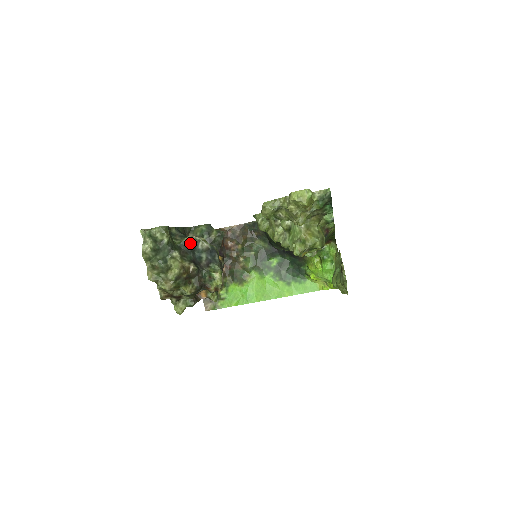
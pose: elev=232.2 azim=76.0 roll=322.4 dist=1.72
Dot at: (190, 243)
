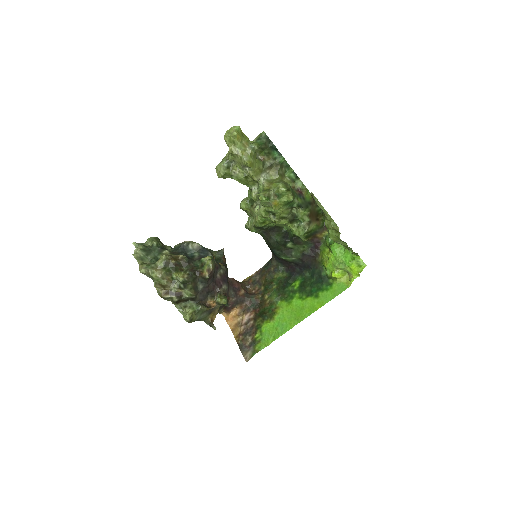
Dot at: (180, 246)
